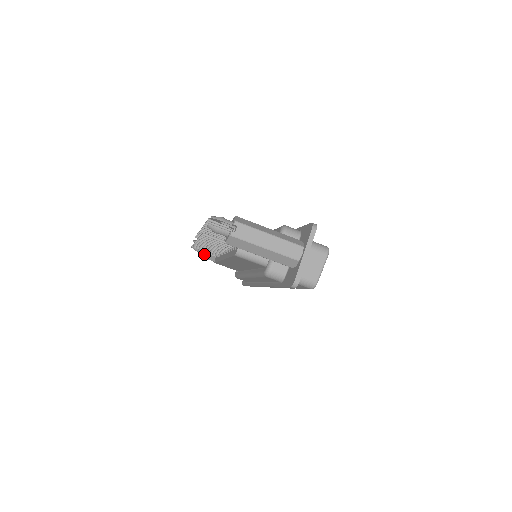
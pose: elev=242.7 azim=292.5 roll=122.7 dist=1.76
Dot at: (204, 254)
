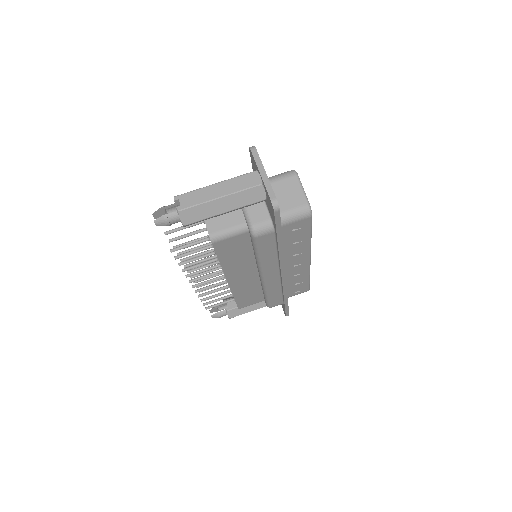
Dot at: (227, 313)
